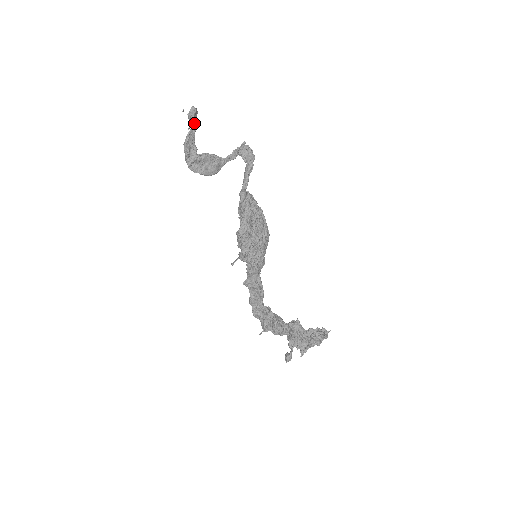
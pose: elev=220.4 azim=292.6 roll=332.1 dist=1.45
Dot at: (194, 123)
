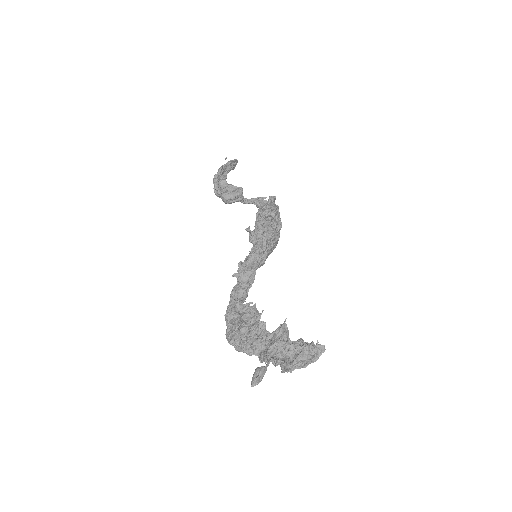
Dot at: (234, 164)
